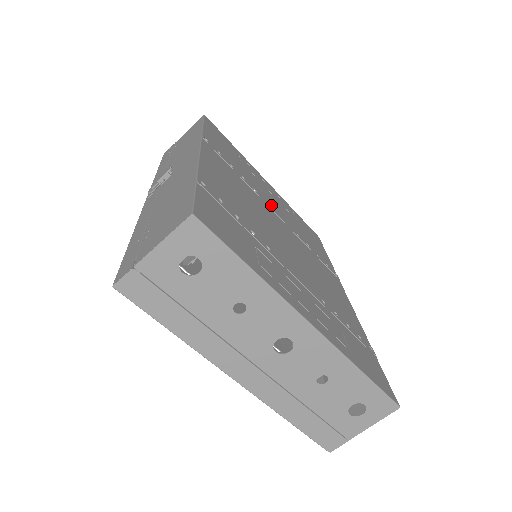
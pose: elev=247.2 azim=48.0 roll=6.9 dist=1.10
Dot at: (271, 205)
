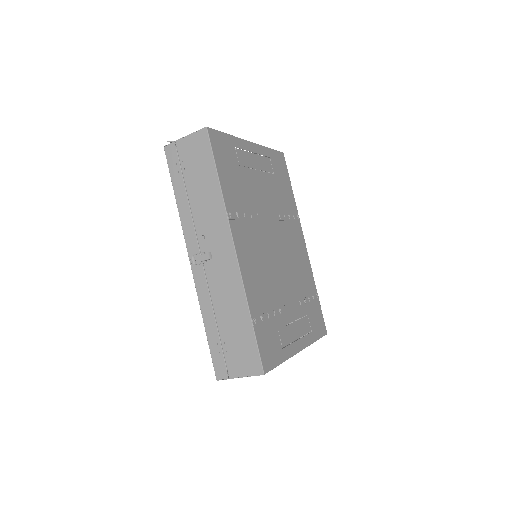
Dot at: (265, 208)
